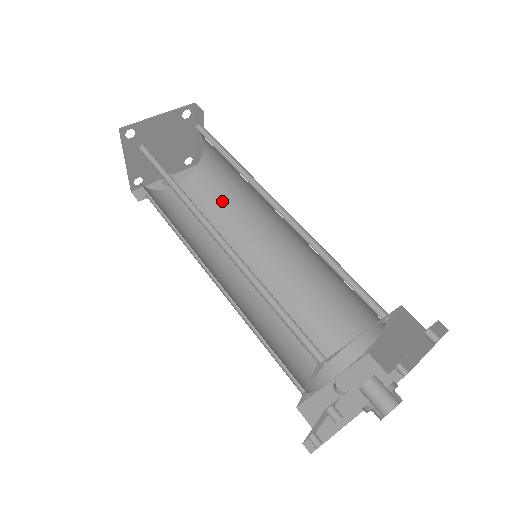
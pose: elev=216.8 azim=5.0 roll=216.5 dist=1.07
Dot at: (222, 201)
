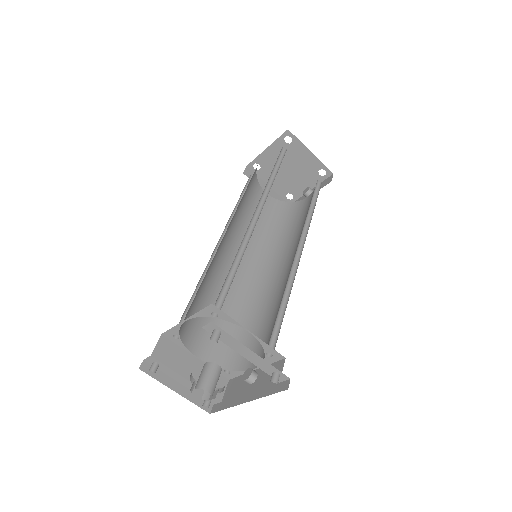
Dot at: (309, 207)
